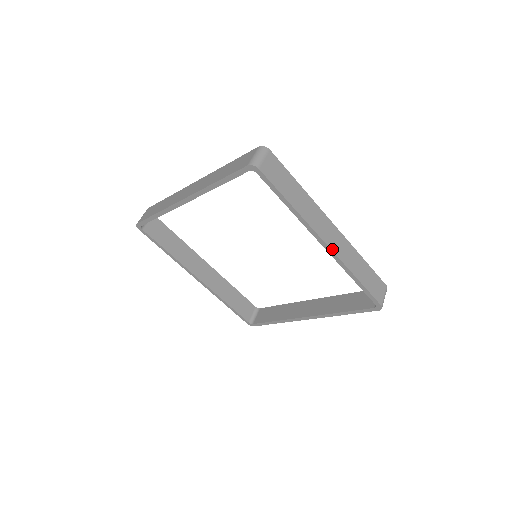
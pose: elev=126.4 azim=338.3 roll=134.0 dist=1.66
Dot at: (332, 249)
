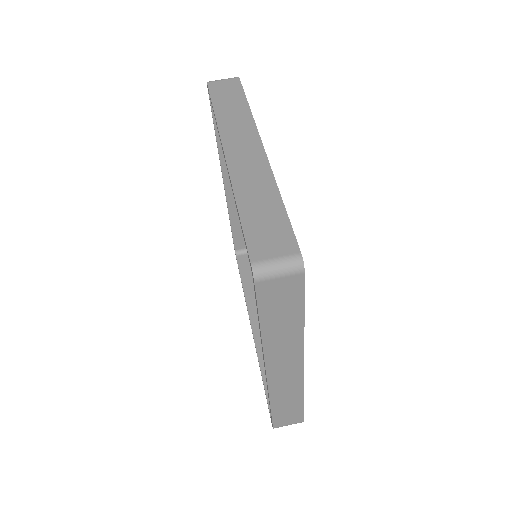
Dot at: (269, 379)
